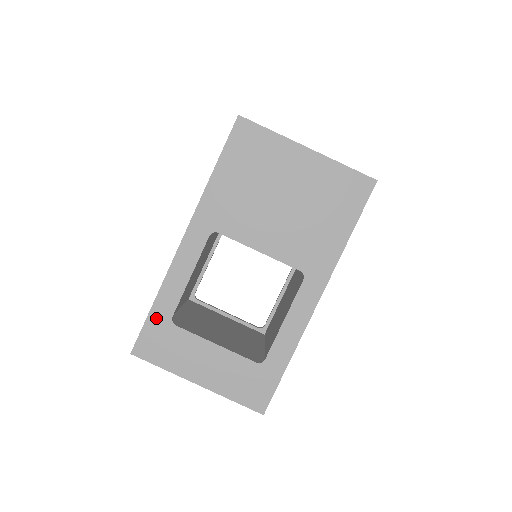
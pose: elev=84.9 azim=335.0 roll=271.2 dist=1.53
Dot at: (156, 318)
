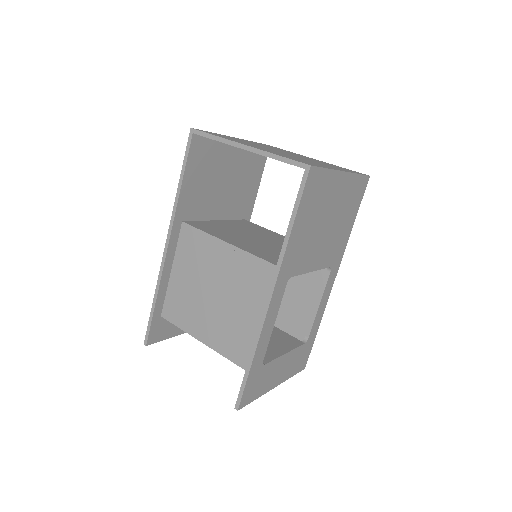
Dot at: (253, 372)
